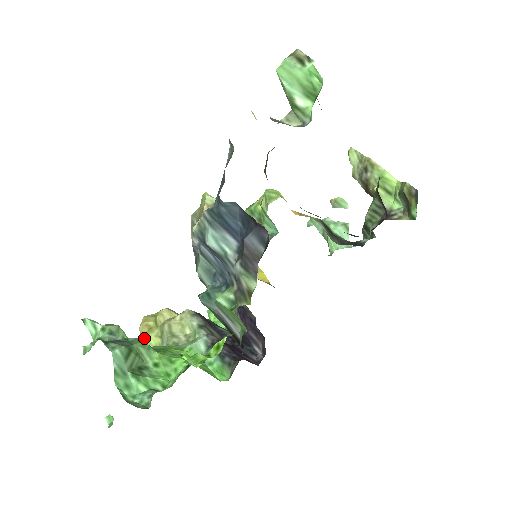
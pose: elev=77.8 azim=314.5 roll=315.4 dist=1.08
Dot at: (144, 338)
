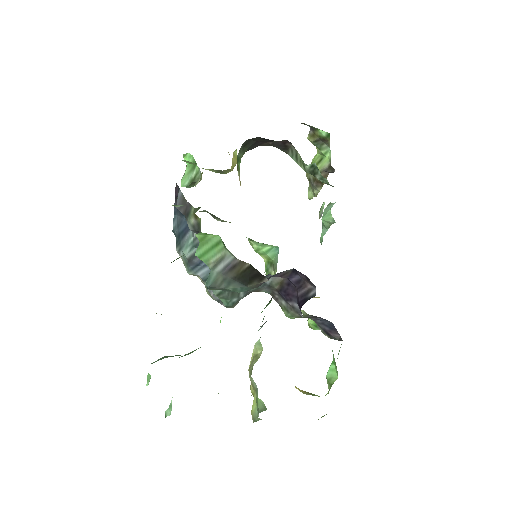
Dot at: (253, 417)
